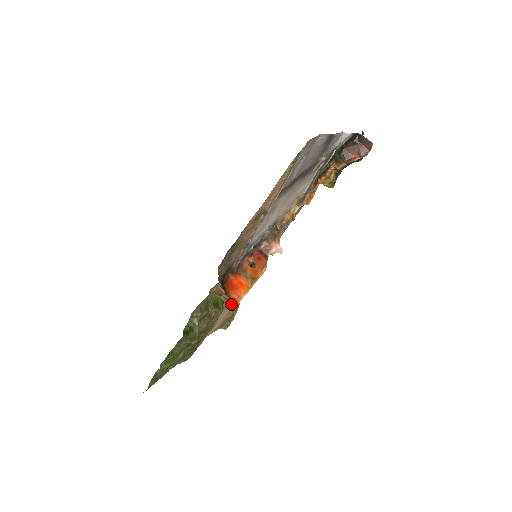
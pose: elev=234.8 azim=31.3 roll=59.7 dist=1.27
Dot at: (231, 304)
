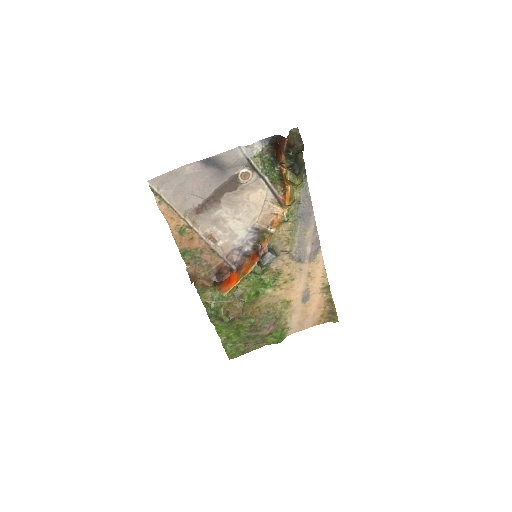
Dot at: (221, 294)
